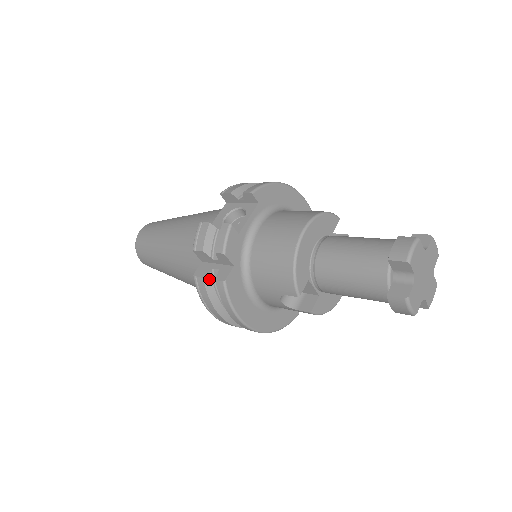
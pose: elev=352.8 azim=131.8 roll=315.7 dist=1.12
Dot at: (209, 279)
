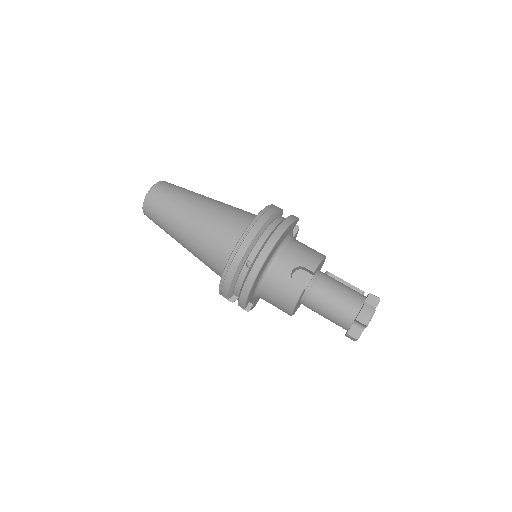
Dot at: occluded
